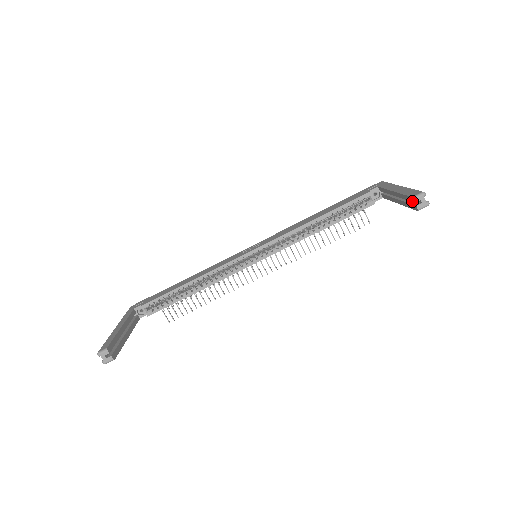
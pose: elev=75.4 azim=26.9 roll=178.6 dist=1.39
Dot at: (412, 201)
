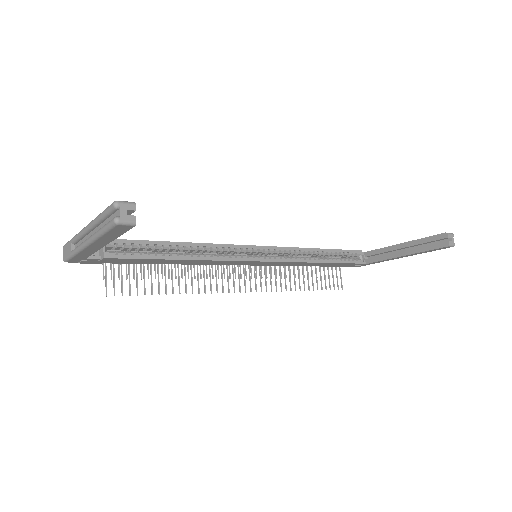
Dot at: (443, 237)
